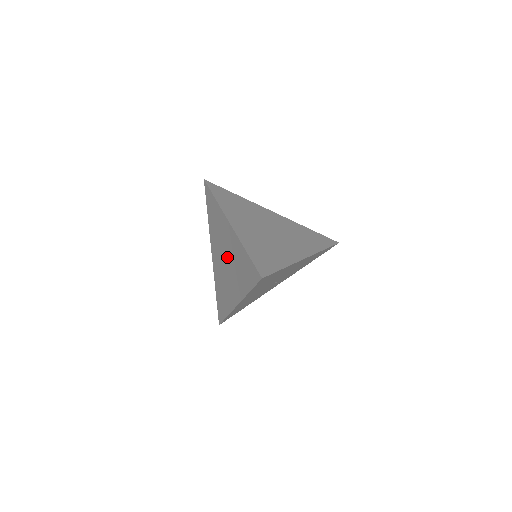
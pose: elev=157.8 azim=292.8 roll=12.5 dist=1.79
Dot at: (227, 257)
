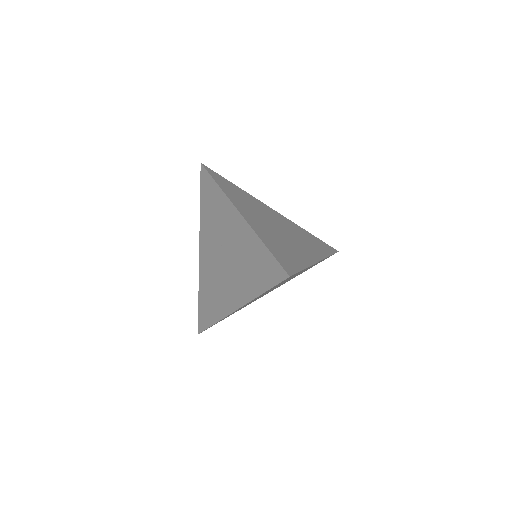
Dot at: (228, 253)
